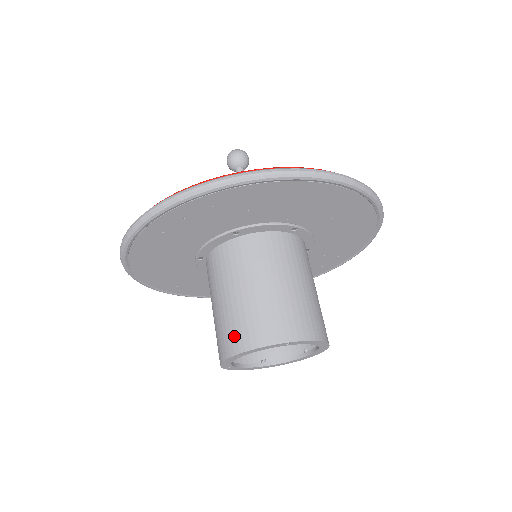
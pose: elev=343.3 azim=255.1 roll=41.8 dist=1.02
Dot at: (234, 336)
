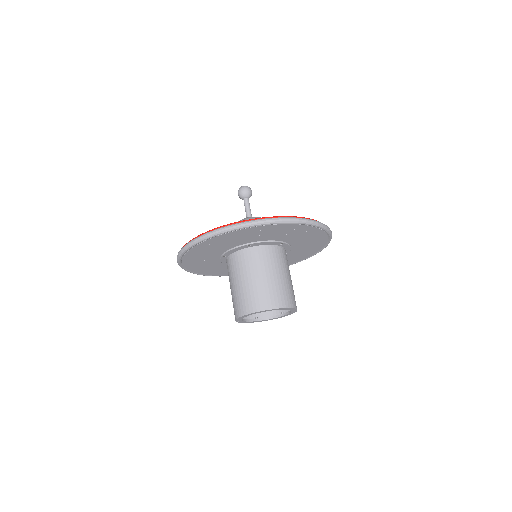
Dot at: (247, 304)
